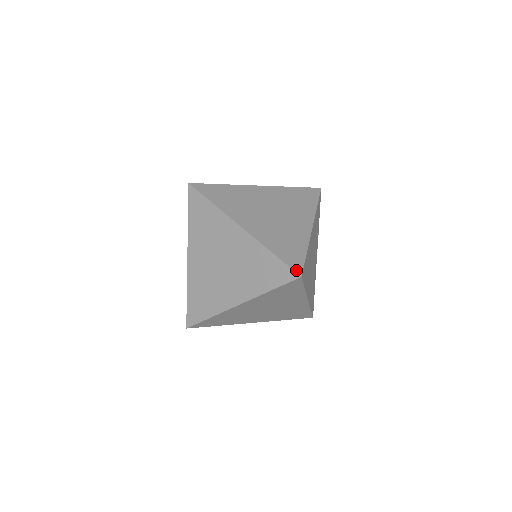
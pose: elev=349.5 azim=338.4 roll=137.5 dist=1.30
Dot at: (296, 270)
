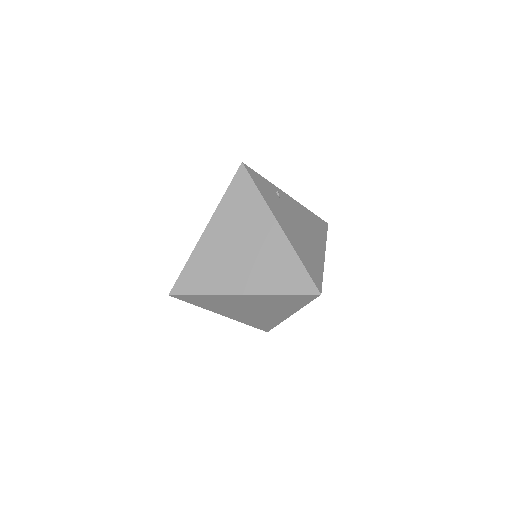
Dot at: (312, 292)
